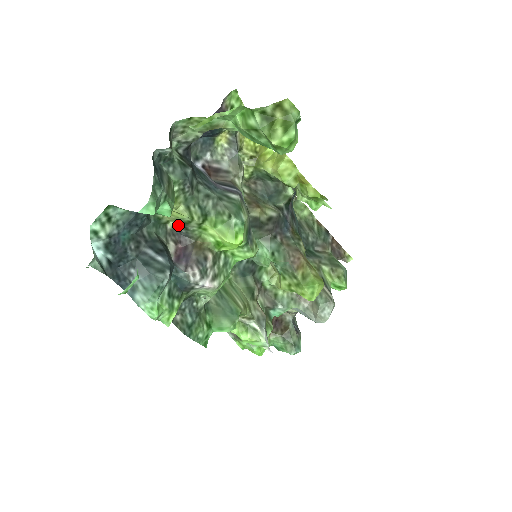
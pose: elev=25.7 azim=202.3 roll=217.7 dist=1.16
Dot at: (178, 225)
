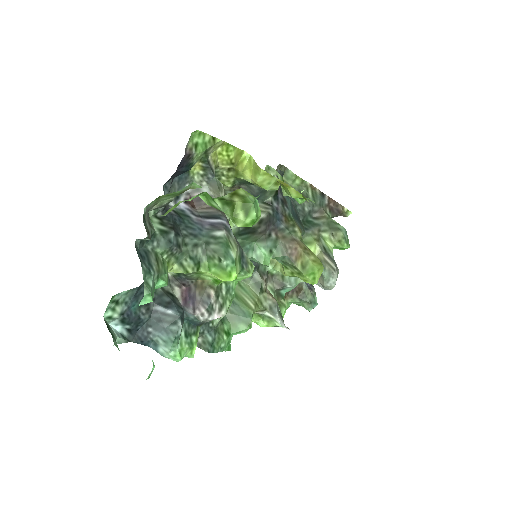
Dot at: (177, 273)
